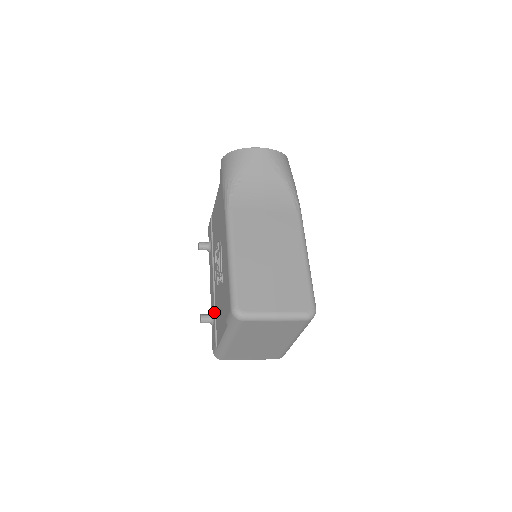
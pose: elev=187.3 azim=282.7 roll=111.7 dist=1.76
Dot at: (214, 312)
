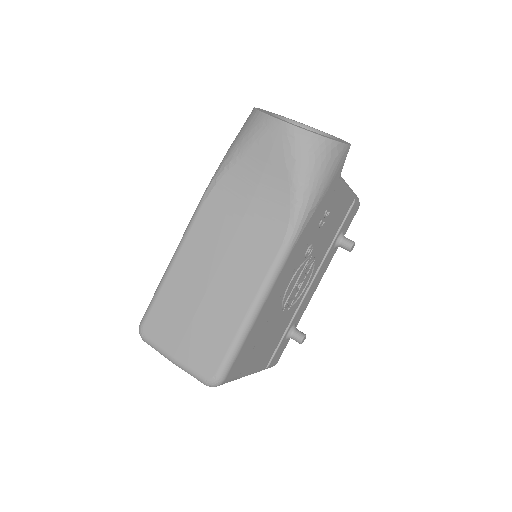
Dot at: occluded
